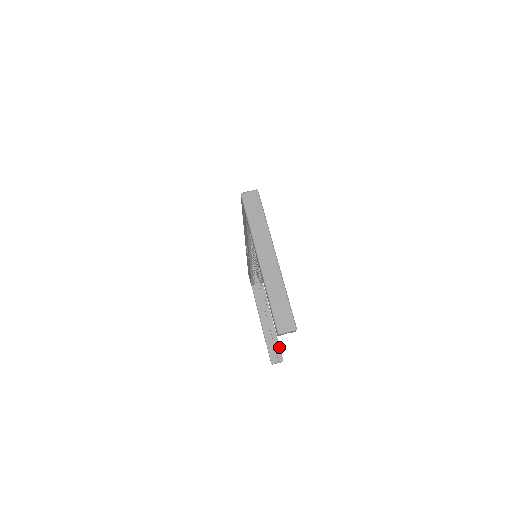
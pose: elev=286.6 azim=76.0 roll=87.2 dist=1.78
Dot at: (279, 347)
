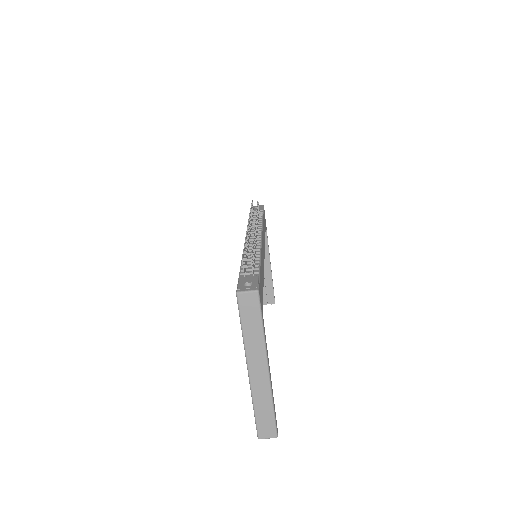
Dot at: (273, 291)
